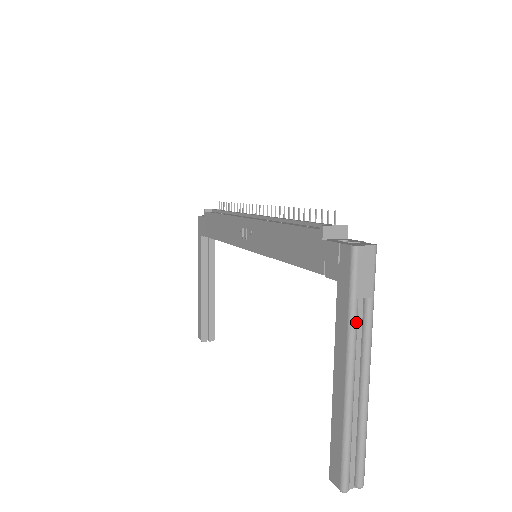
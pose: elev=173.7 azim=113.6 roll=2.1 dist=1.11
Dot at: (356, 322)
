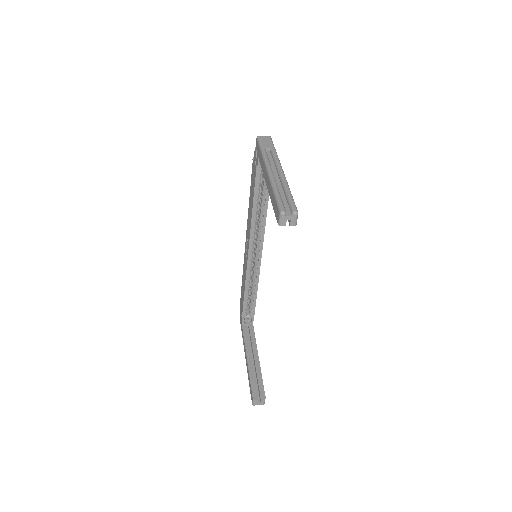
Dot at: (266, 154)
